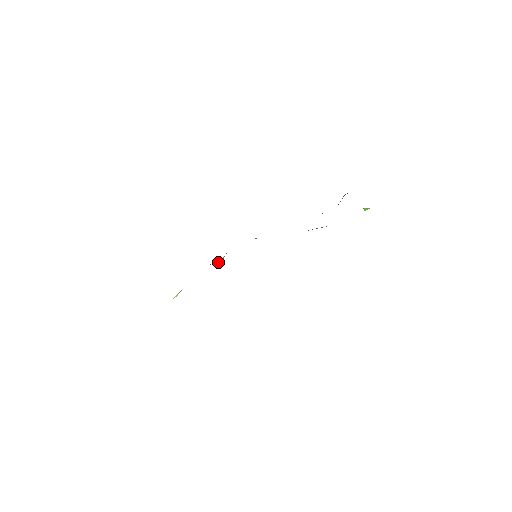
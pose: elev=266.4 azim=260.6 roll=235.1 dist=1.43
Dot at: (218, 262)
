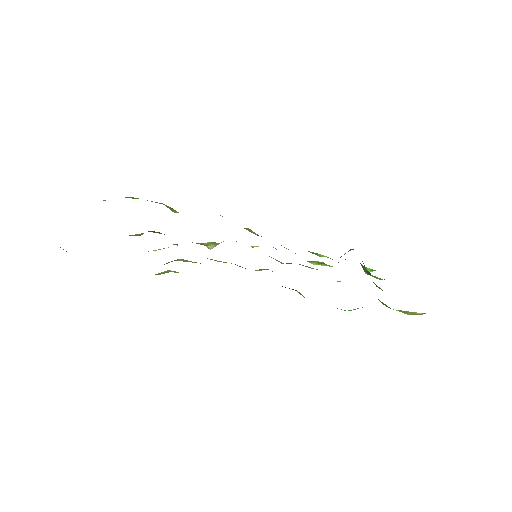
Dot at: (211, 245)
